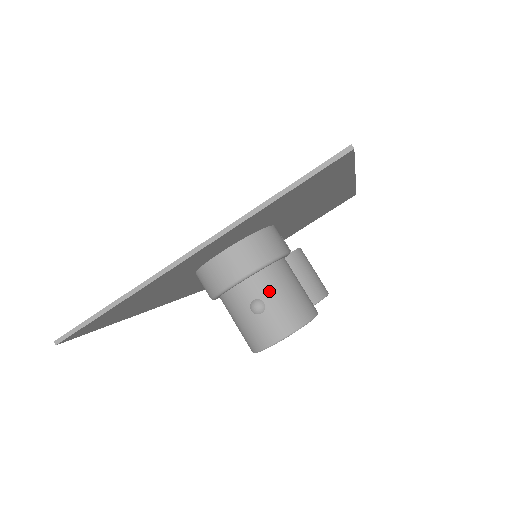
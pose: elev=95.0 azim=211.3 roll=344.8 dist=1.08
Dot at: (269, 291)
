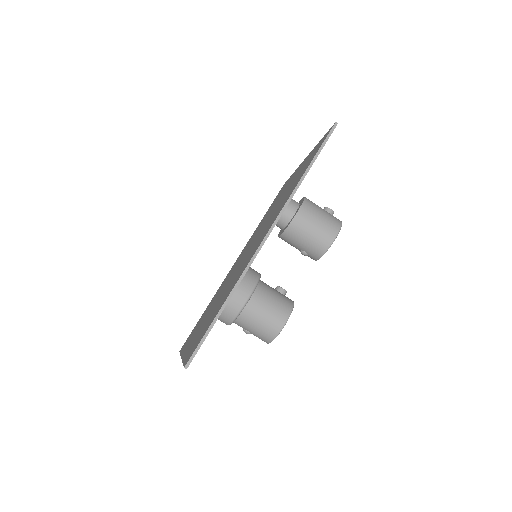
Dot at: (246, 327)
